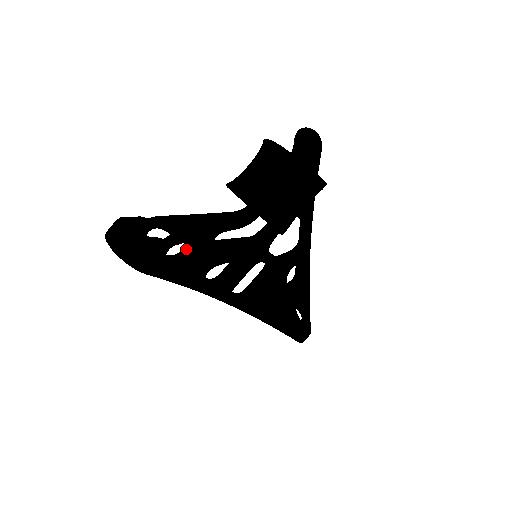
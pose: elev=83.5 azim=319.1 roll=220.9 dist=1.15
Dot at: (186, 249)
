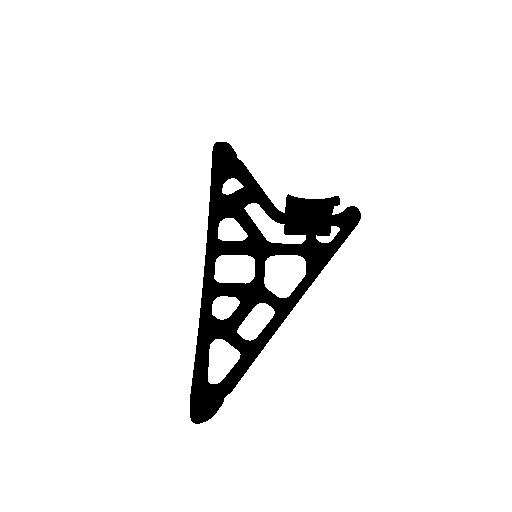
Dot at: occluded
